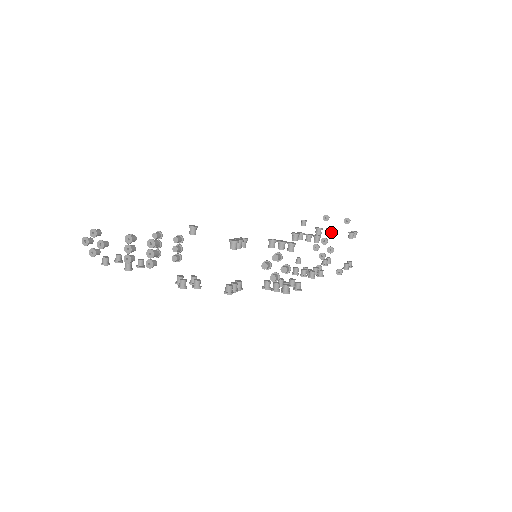
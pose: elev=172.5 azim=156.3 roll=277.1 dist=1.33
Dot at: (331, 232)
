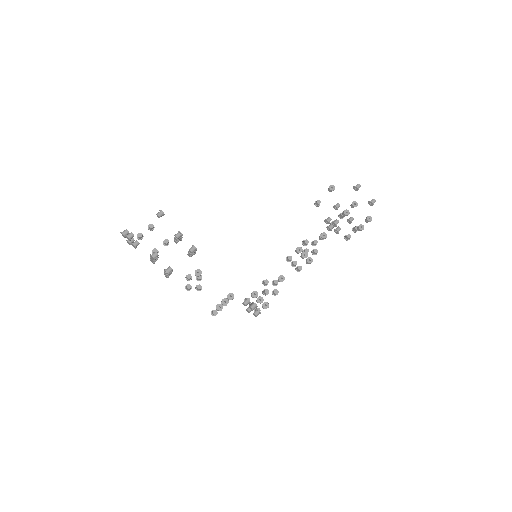
Dot at: (347, 215)
